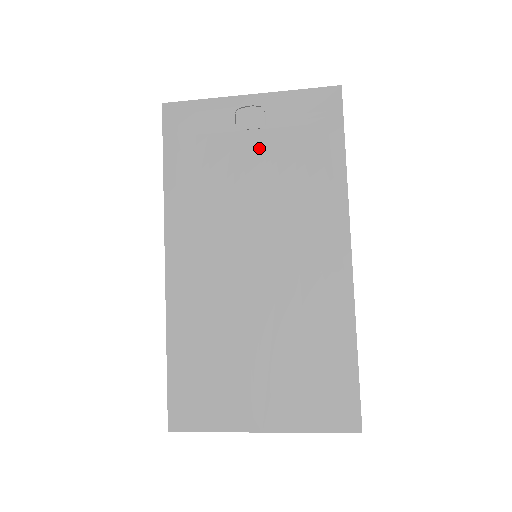
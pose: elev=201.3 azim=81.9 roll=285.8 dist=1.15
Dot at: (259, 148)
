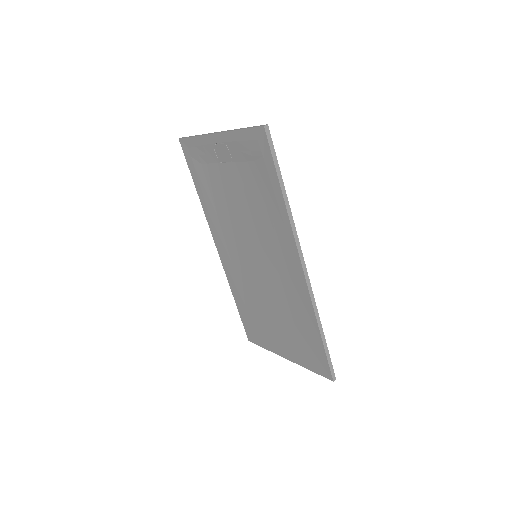
Dot at: (234, 178)
